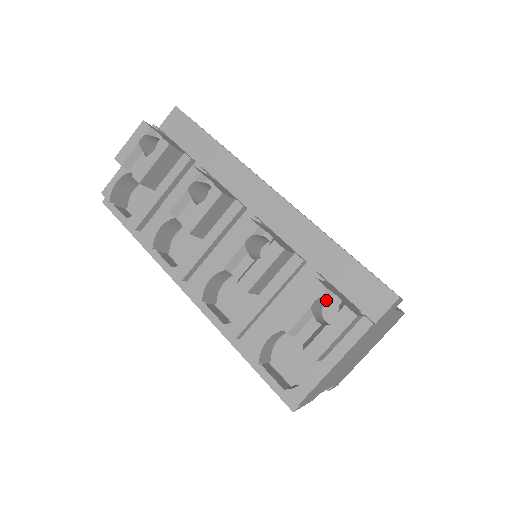
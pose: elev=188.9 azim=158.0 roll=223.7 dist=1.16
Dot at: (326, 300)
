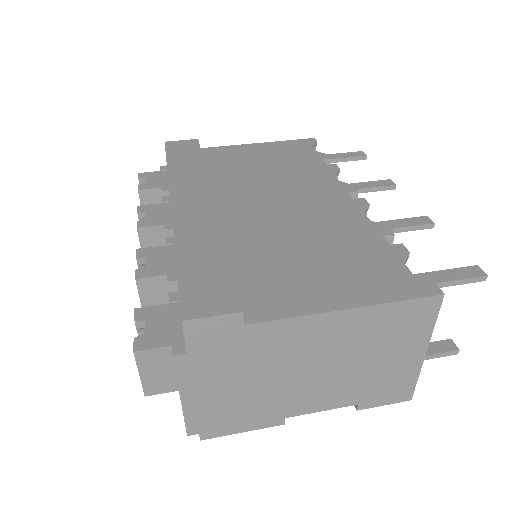
Dot at: occluded
